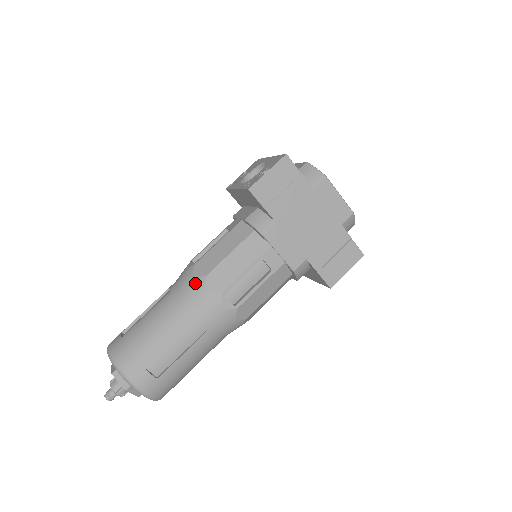
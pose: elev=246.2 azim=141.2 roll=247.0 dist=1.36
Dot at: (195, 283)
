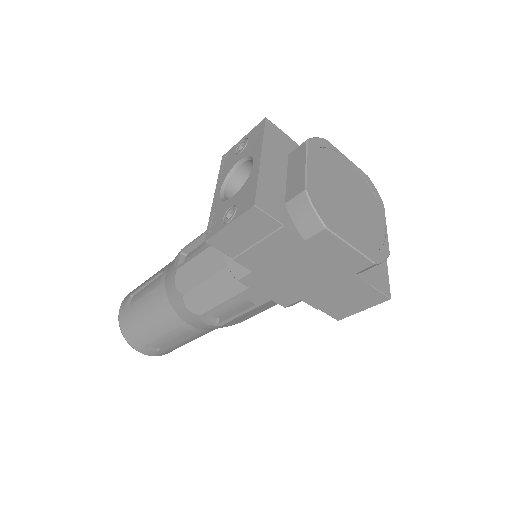
Dot at: (175, 295)
